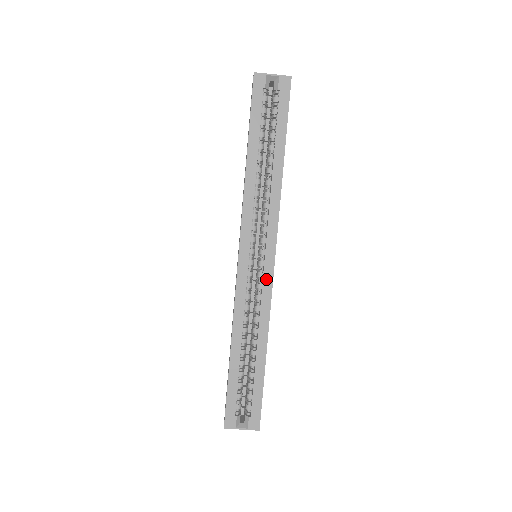
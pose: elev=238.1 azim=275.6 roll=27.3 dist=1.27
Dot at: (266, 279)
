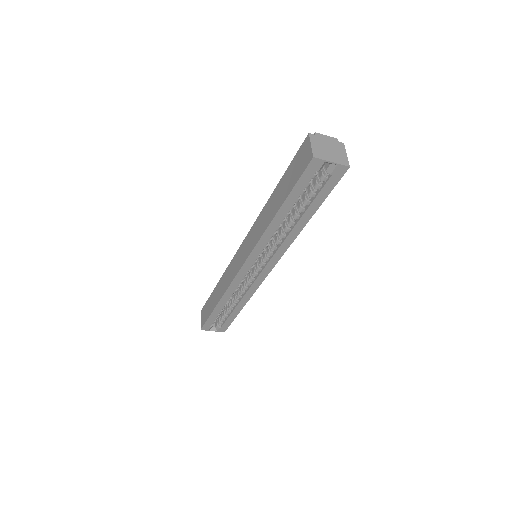
Dot at: (259, 279)
